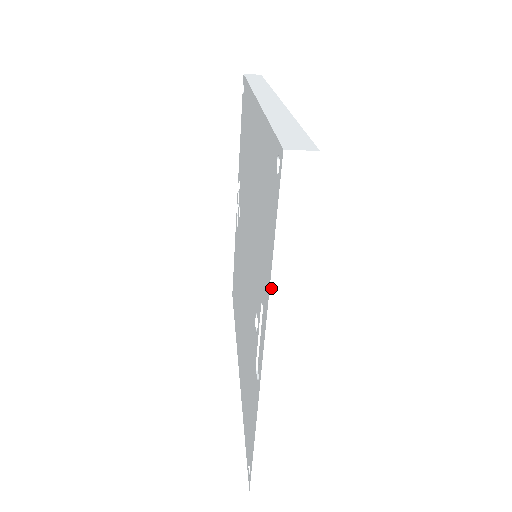
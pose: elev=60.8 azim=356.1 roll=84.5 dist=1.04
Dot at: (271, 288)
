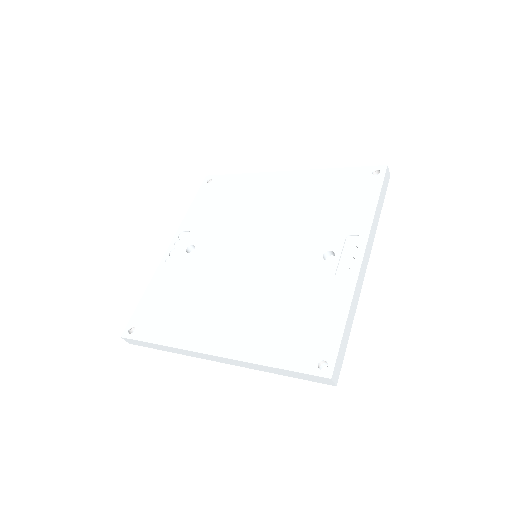
Dot at: (374, 217)
